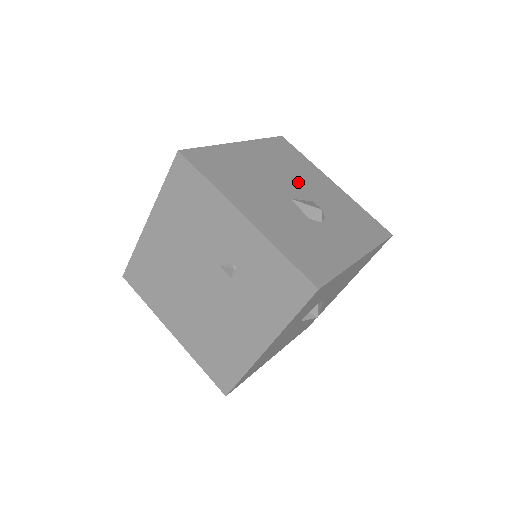
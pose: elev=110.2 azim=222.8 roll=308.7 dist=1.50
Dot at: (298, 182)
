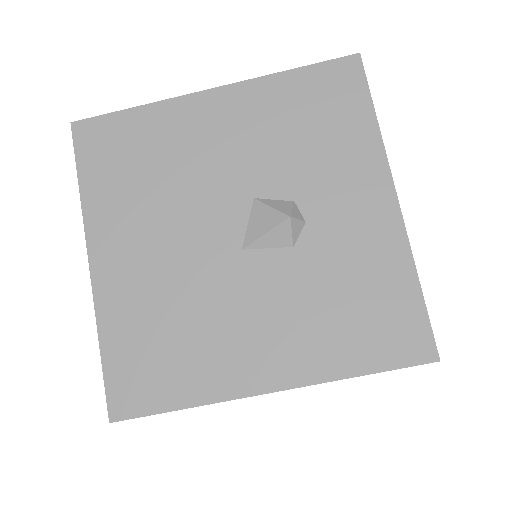
Dot at: (202, 193)
